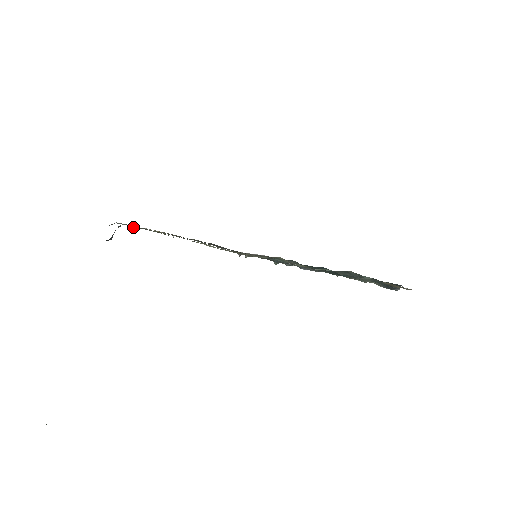
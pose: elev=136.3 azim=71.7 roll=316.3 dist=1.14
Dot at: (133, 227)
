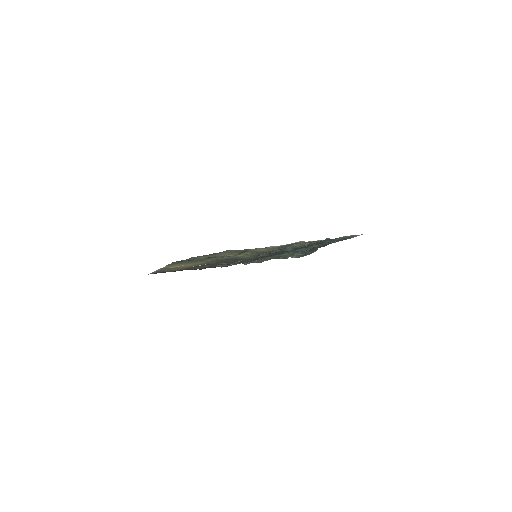
Dot at: occluded
